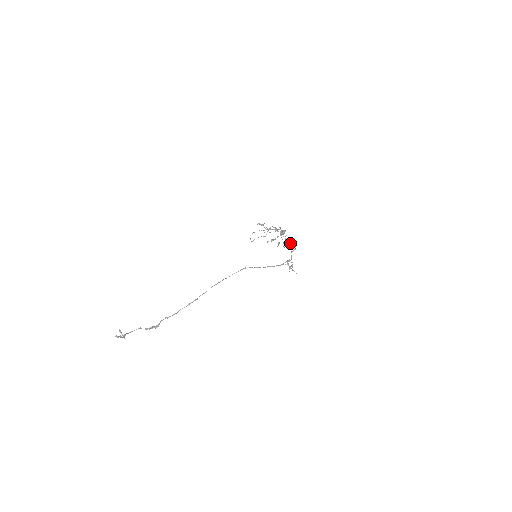
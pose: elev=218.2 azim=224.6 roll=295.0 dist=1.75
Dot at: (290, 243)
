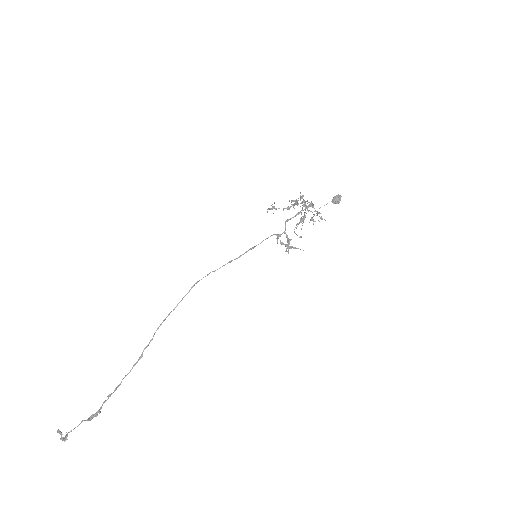
Dot at: occluded
